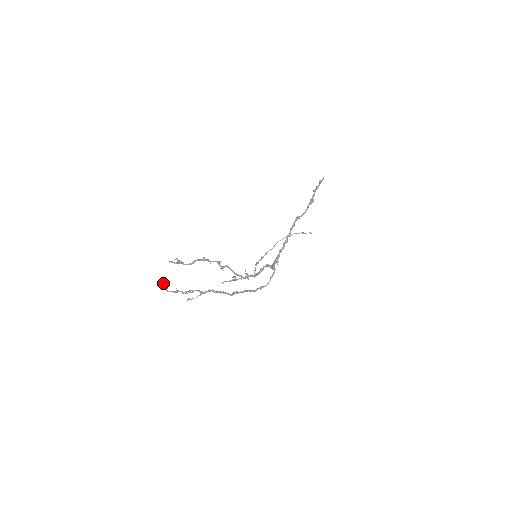
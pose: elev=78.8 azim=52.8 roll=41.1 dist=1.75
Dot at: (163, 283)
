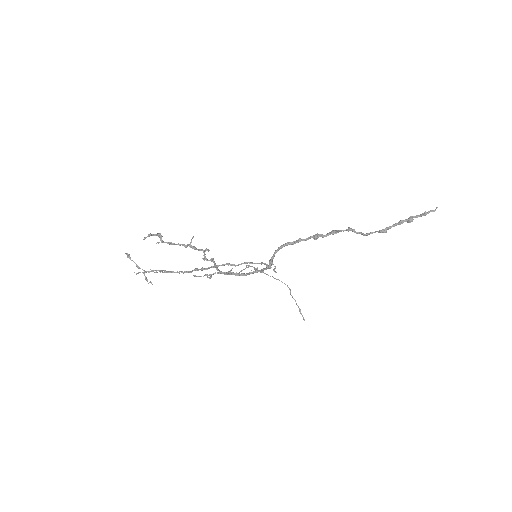
Dot at: (128, 254)
